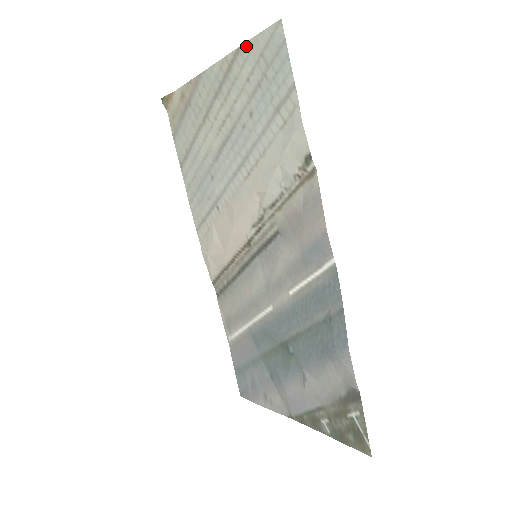
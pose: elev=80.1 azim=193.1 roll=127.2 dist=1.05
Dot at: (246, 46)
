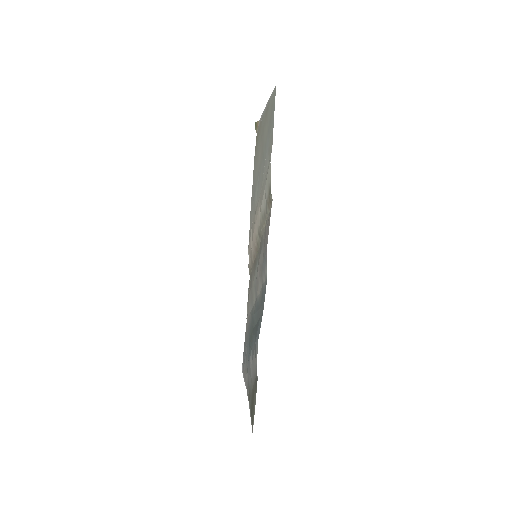
Dot at: (270, 99)
